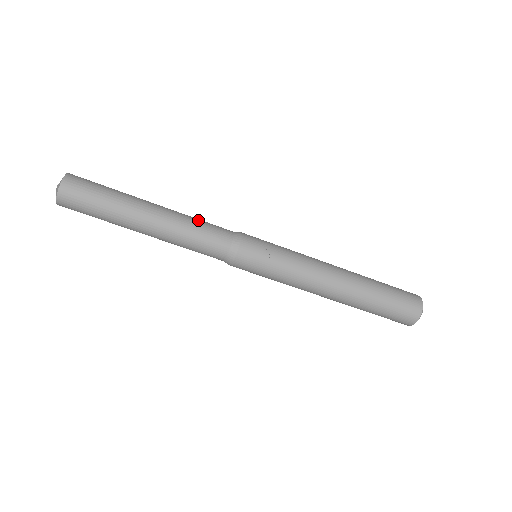
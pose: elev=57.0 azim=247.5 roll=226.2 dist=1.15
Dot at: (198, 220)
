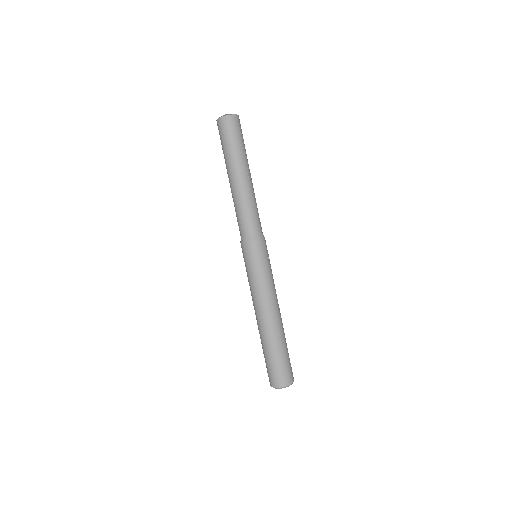
Dot at: occluded
